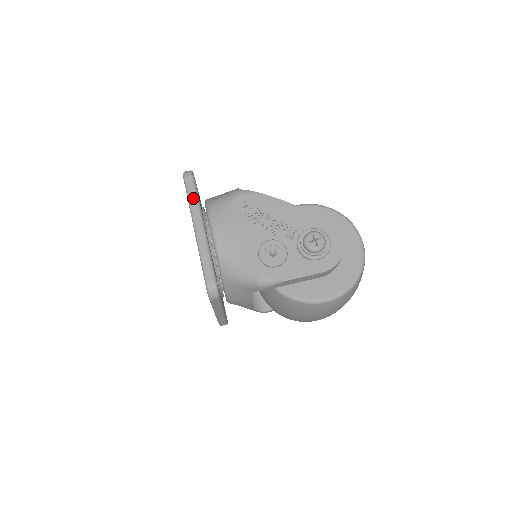
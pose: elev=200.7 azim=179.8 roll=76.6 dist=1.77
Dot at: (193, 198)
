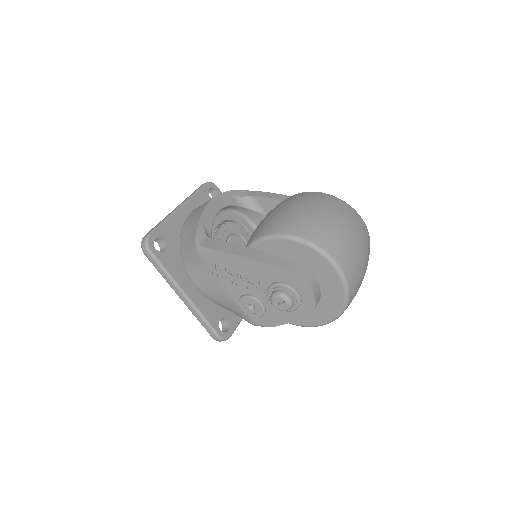
Dot at: (162, 273)
